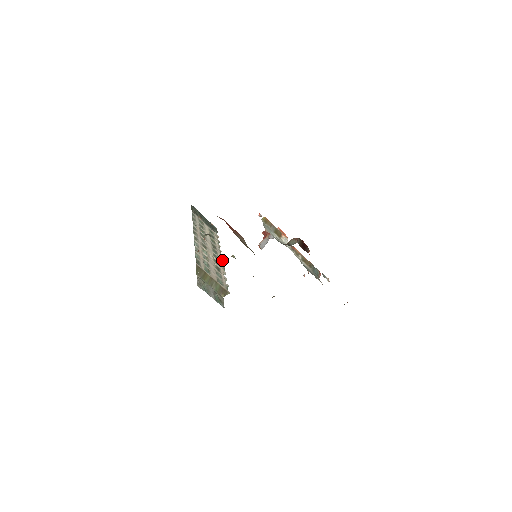
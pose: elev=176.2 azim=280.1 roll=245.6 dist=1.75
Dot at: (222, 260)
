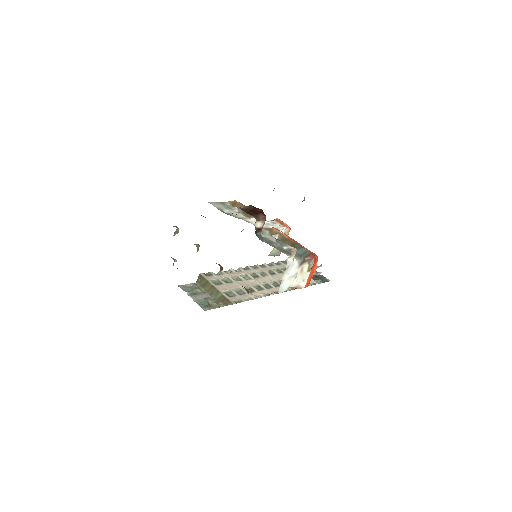
Dot at: occluded
